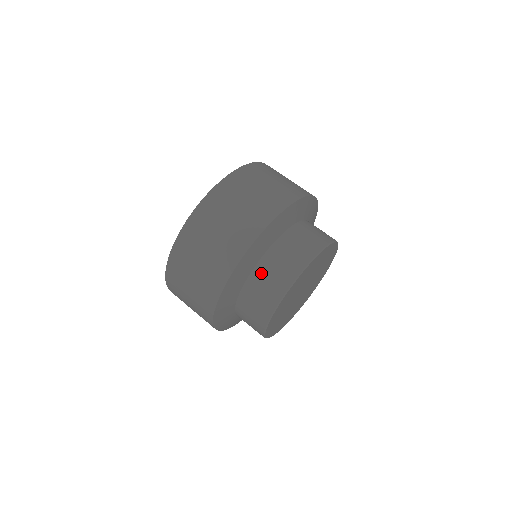
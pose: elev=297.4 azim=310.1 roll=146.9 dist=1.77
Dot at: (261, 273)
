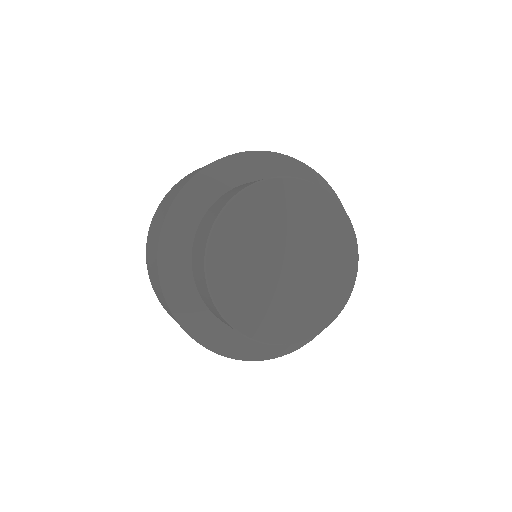
Dot at: occluded
